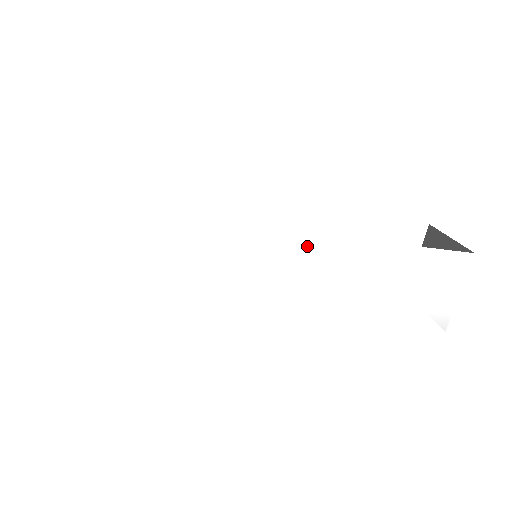
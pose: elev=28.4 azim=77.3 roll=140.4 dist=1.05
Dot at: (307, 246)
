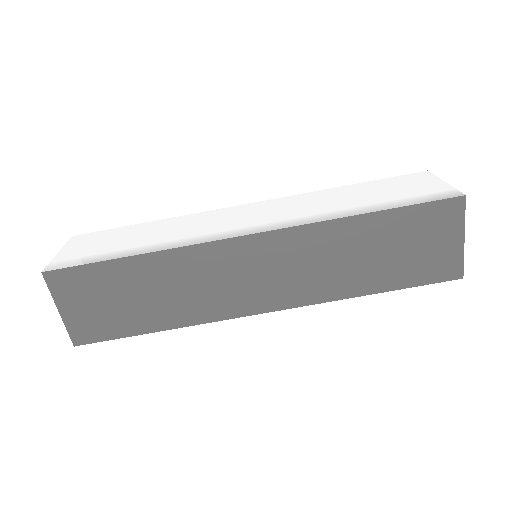
Dot at: (279, 202)
